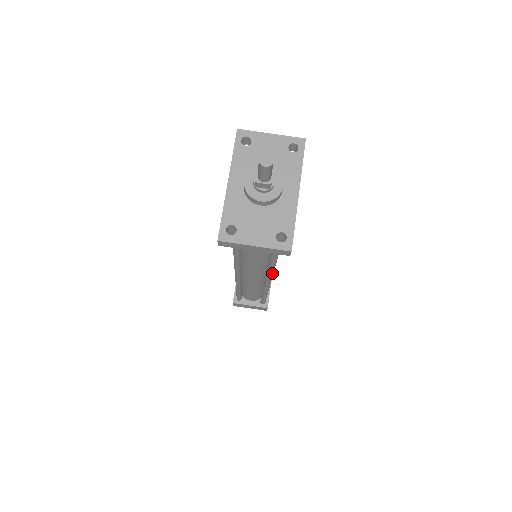
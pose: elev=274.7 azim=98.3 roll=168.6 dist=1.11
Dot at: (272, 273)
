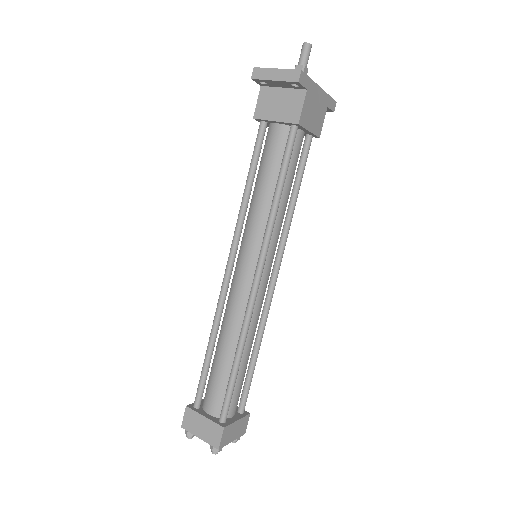
Dot at: (265, 247)
